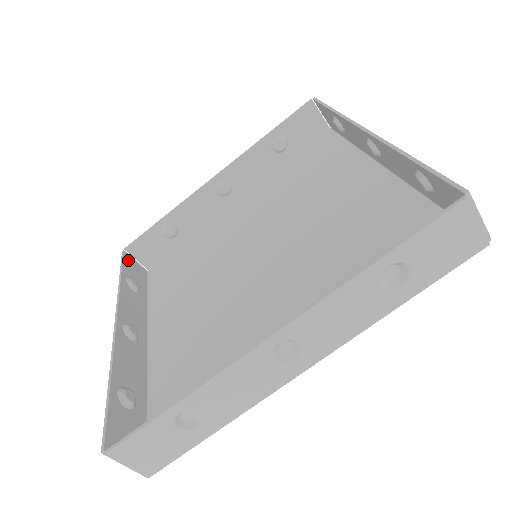
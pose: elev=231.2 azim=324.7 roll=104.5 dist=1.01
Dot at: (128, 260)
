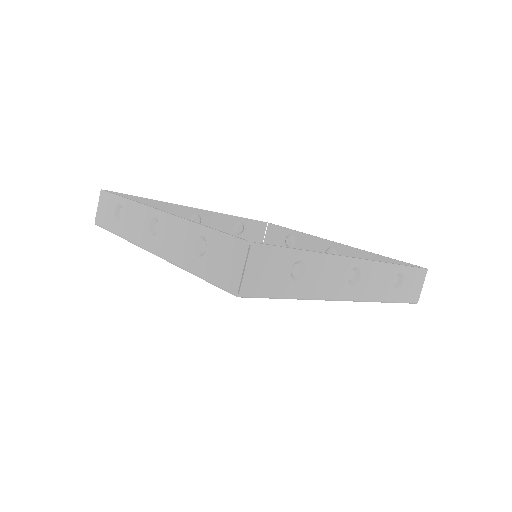
Dot at: (106, 198)
